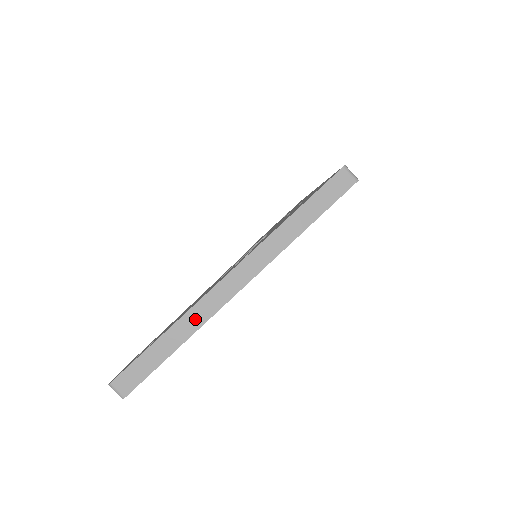
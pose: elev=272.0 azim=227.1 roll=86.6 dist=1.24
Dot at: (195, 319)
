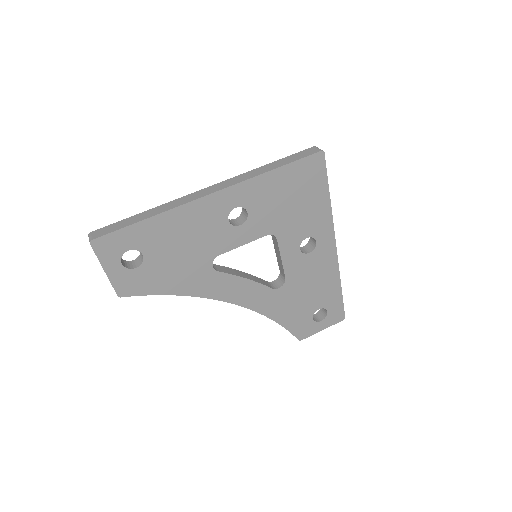
Dot at: (171, 205)
